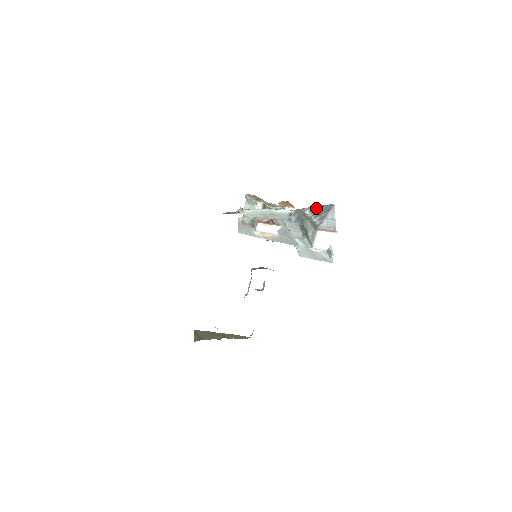
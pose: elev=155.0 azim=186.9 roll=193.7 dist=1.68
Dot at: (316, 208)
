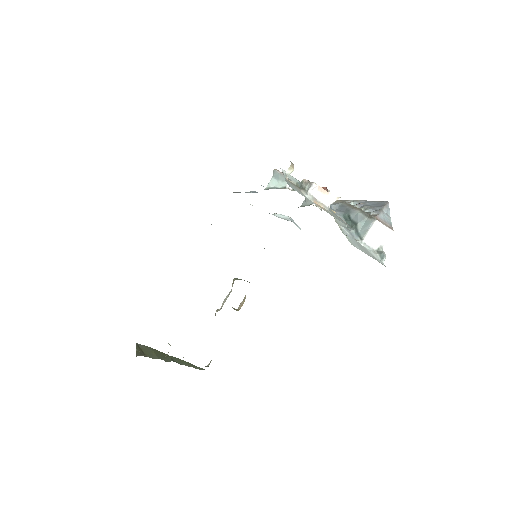
Dot at: (364, 202)
